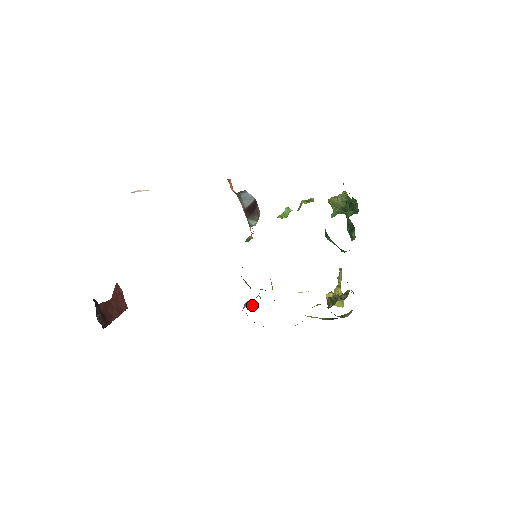
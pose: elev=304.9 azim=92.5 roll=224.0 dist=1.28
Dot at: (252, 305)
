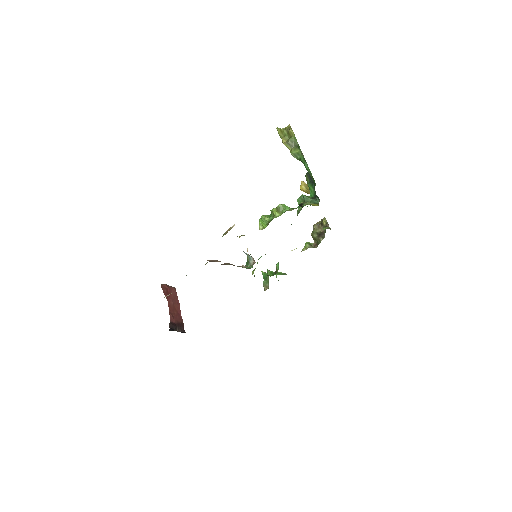
Dot at: (266, 275)
